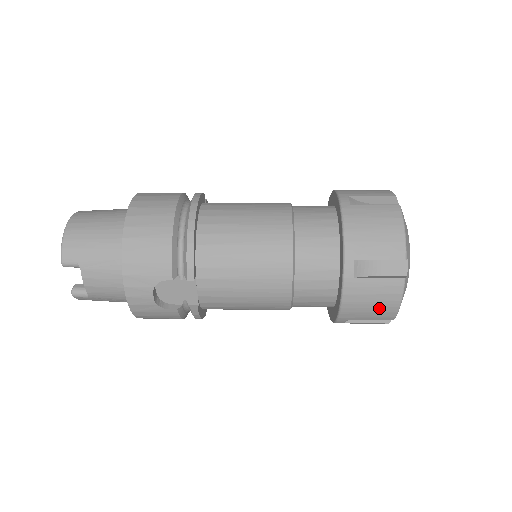
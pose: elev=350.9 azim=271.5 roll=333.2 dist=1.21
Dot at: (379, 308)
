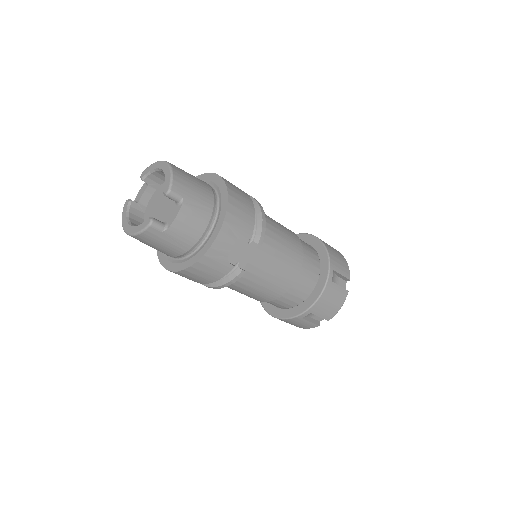
Dot at: (332, 307)
